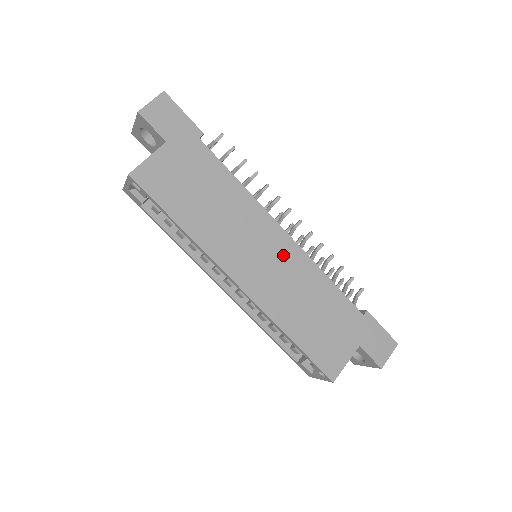
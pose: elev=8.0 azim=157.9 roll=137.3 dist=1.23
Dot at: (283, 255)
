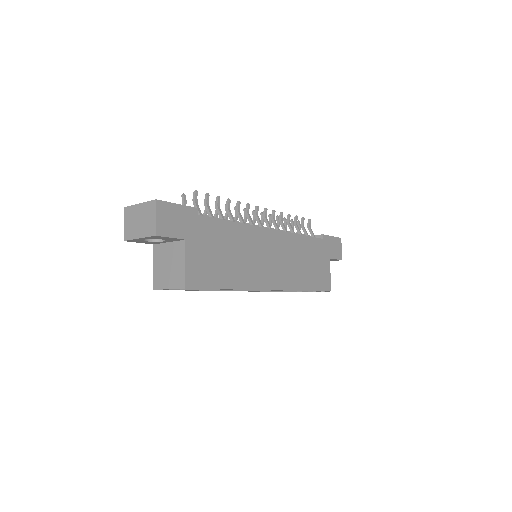
Dot at: (279, 246)
